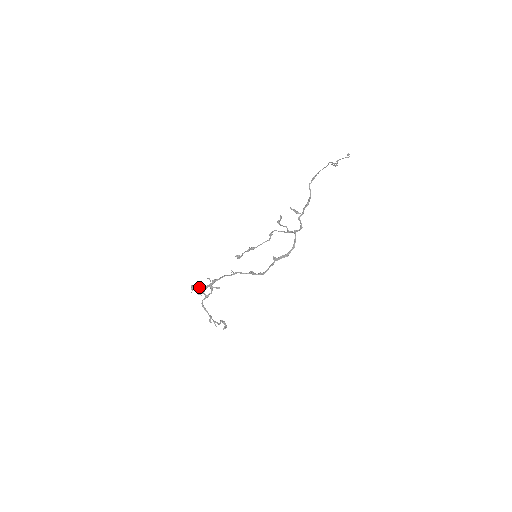
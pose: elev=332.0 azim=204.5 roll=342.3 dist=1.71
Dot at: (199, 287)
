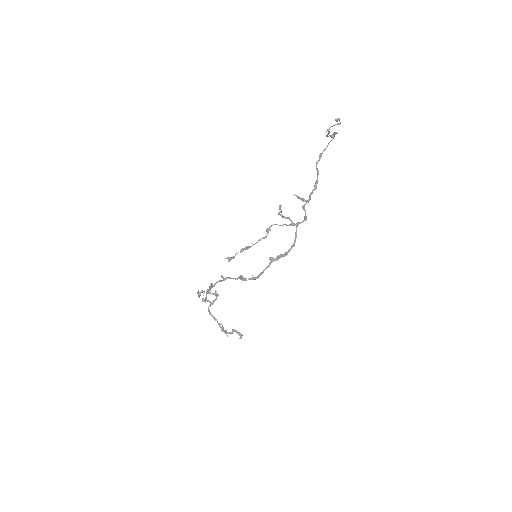
Dot at: (203, 293)
